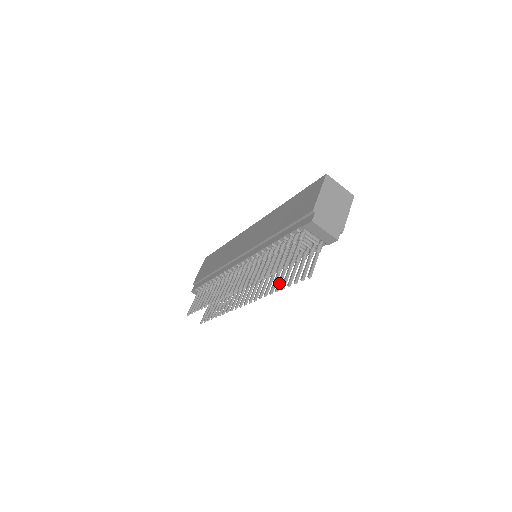
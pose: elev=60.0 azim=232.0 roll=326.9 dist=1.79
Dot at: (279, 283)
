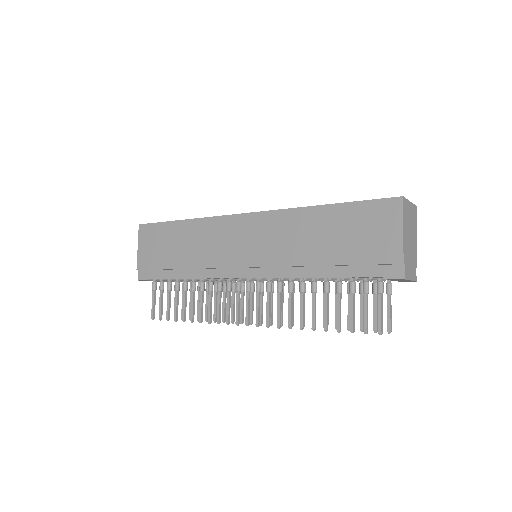
Dot at: occluded
